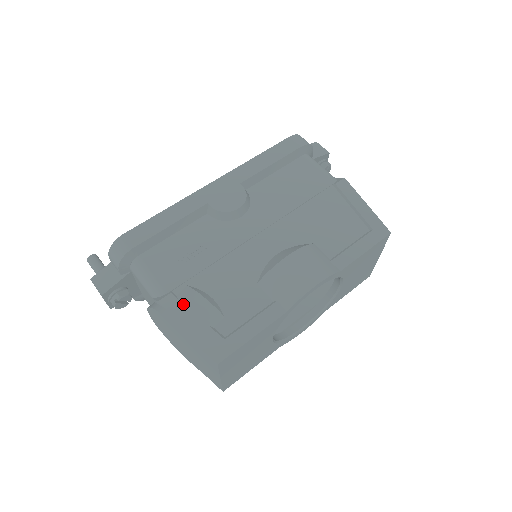
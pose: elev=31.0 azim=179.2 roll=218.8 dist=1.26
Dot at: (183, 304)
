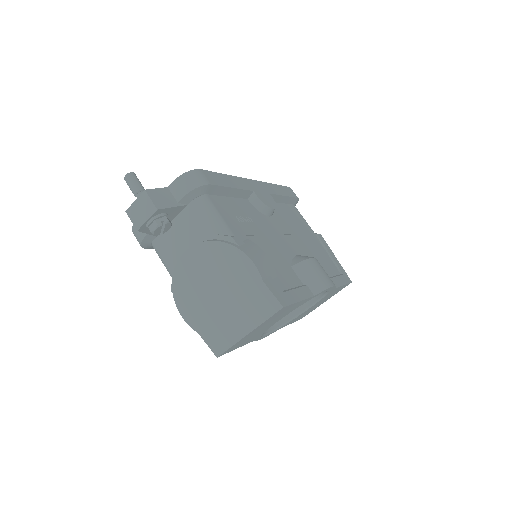
Dot at: (252, 249)
